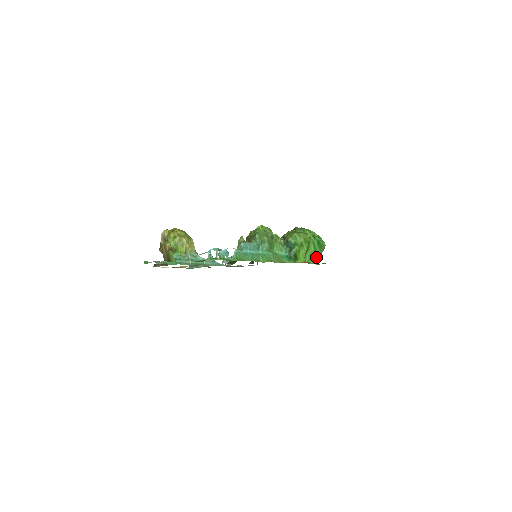
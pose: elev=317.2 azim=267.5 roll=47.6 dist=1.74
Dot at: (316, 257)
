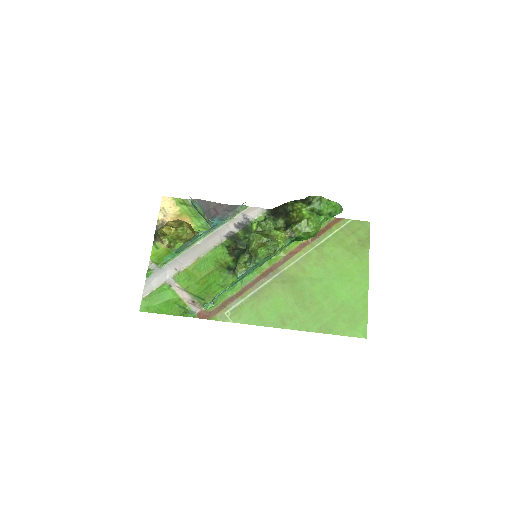
Dot at: occluded
